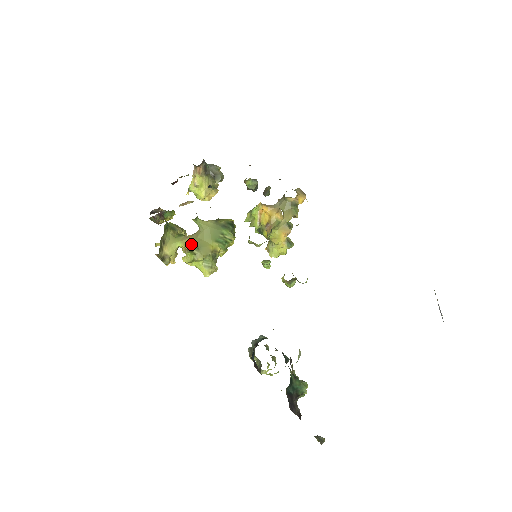
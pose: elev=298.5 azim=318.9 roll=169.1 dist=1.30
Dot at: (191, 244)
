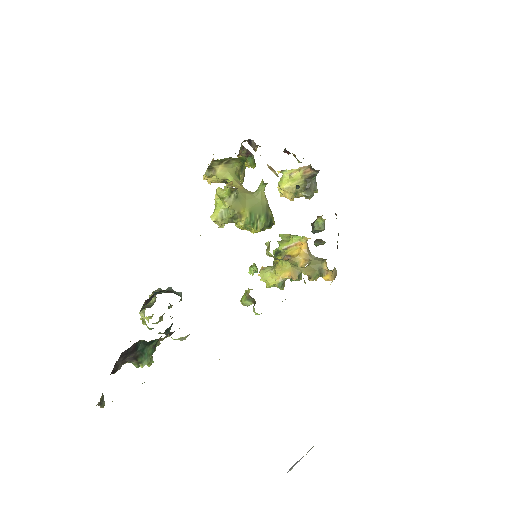
Dot at: (237, 189)
